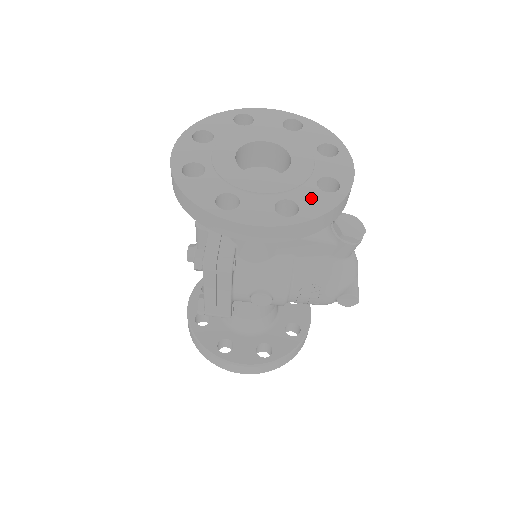
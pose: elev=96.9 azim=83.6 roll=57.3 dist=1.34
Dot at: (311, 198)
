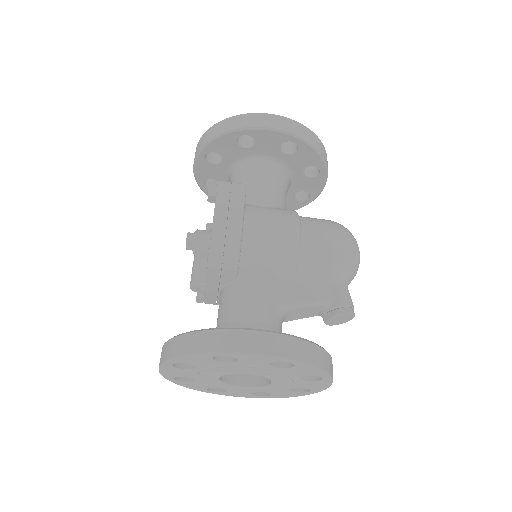
Dot at: (282, 393)
